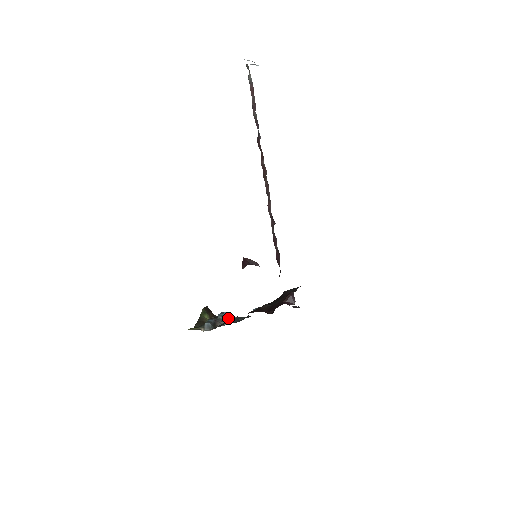
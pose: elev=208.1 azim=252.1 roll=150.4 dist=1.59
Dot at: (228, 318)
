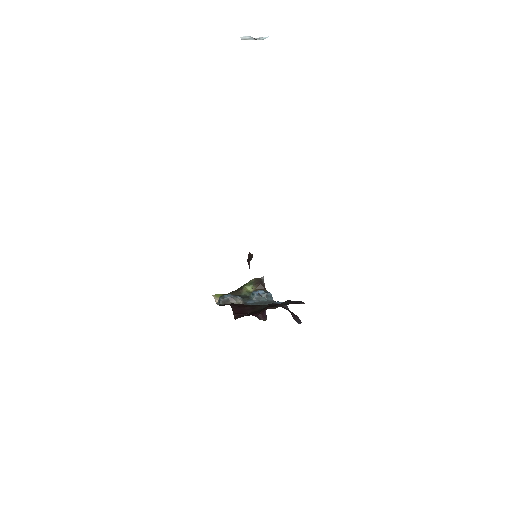
Dot at: (259, 298)
